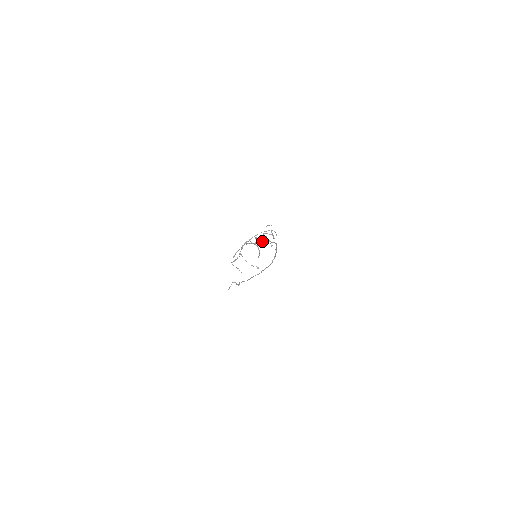
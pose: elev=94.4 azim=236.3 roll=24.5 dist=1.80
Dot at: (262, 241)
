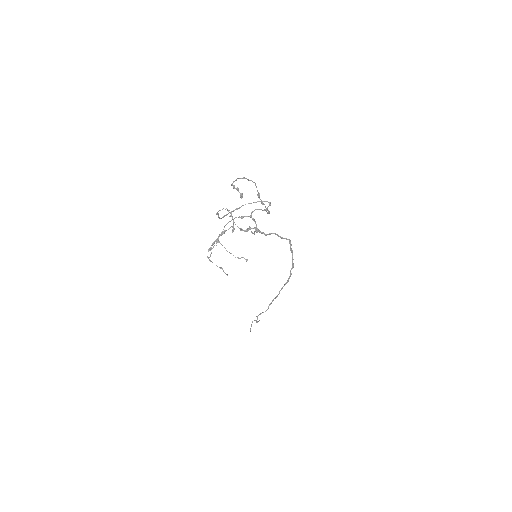
Dot at: (262, 232)
